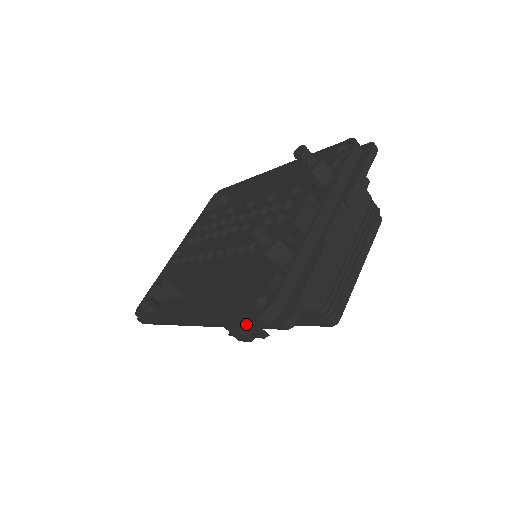
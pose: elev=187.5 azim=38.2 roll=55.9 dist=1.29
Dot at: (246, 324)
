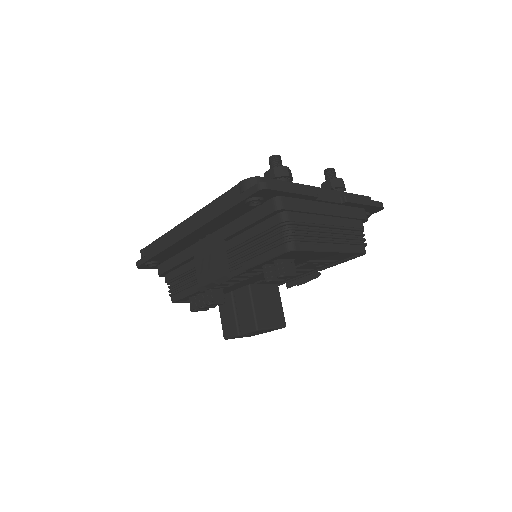
Dot at: (229, 203)
